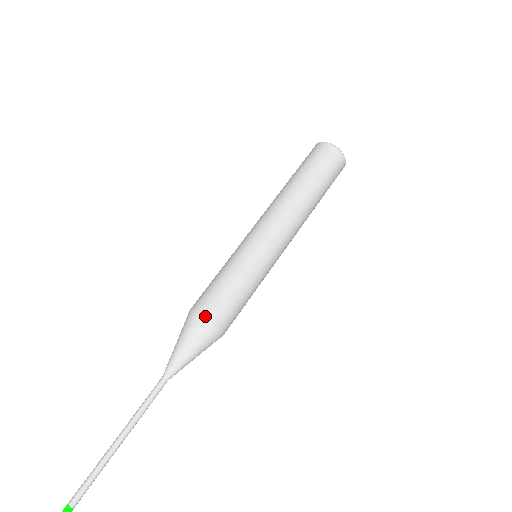
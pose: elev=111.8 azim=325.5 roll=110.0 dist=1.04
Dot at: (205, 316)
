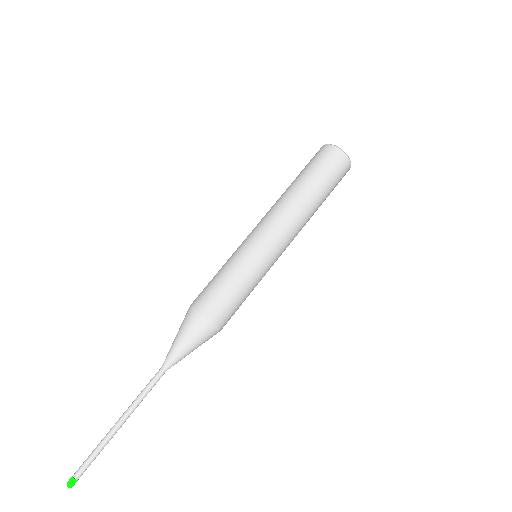
Dot at: (213, 322)
